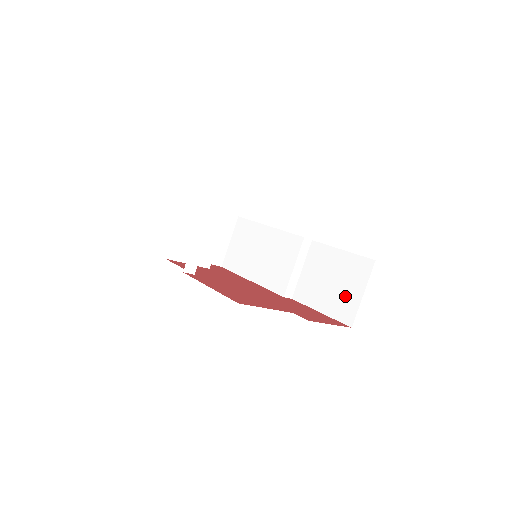
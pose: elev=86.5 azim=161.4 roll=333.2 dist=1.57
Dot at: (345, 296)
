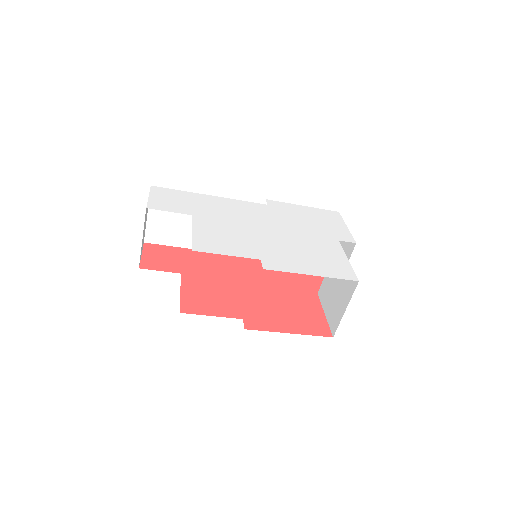
Dot at: occluded
